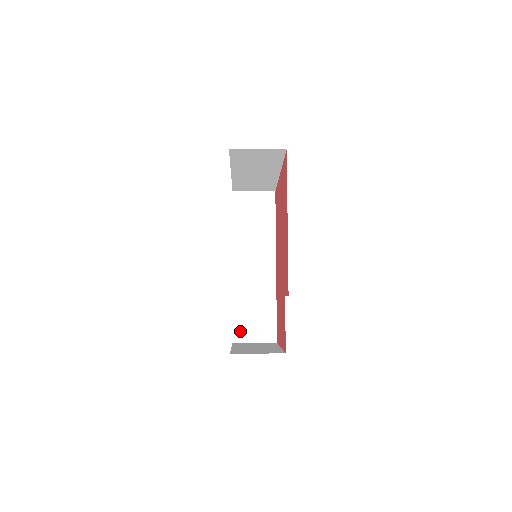
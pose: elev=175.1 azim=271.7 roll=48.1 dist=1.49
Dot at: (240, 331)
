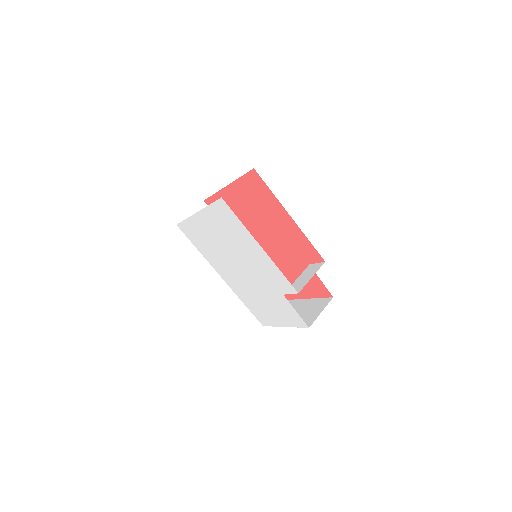
Dot at: occluded
